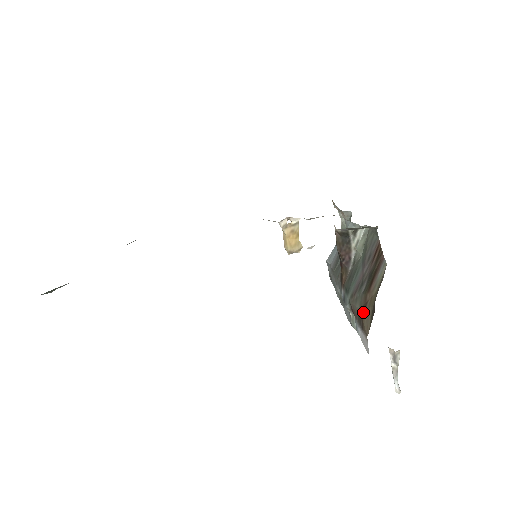
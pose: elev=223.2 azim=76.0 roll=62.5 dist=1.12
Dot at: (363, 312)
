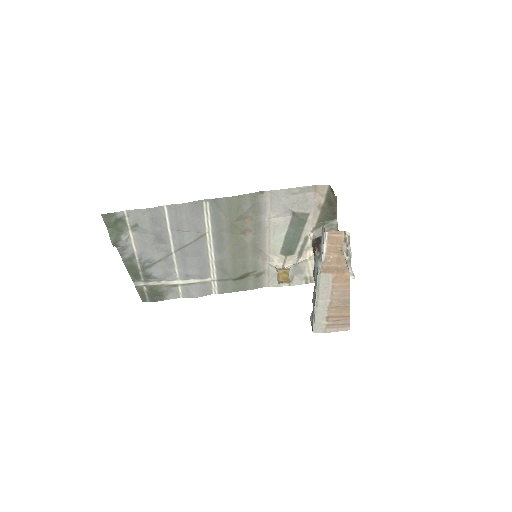
Dot at: occluded
